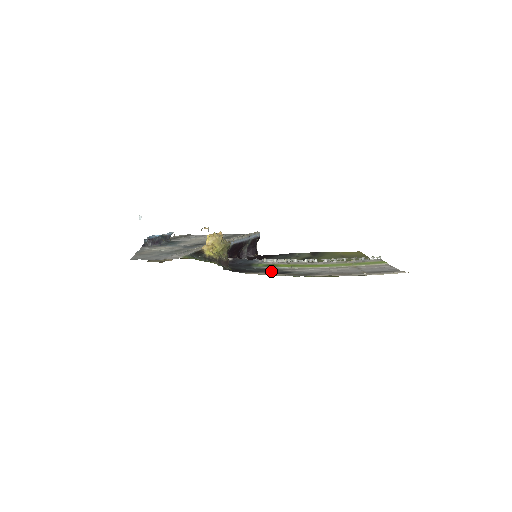
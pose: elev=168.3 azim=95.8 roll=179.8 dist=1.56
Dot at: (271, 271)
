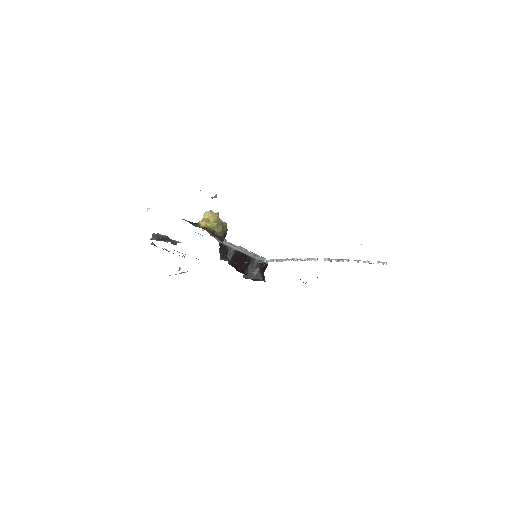
Dot at: occluded
